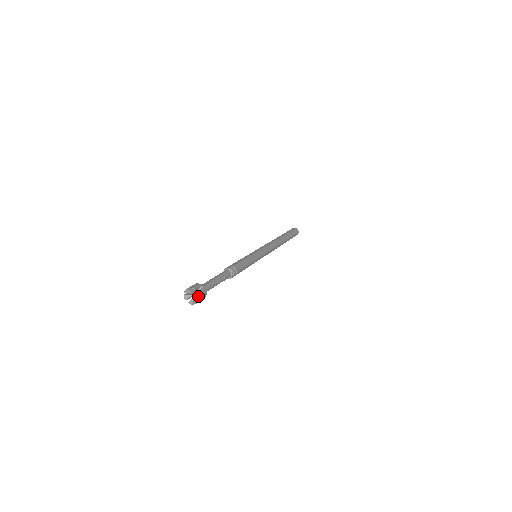
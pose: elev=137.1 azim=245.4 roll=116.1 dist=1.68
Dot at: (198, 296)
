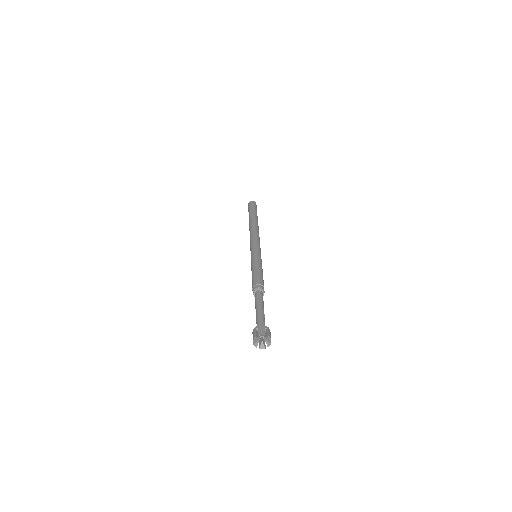
Dot at: (269, 339)
